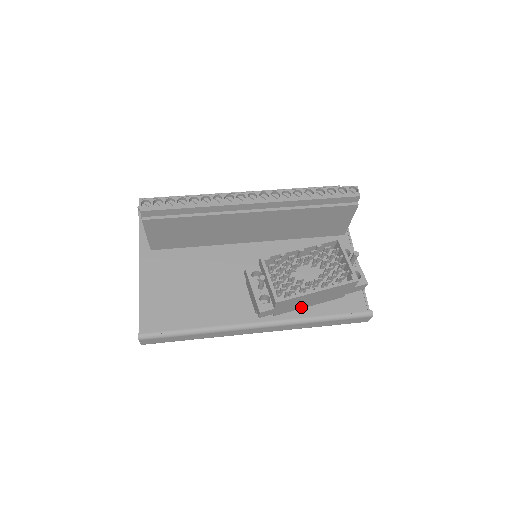
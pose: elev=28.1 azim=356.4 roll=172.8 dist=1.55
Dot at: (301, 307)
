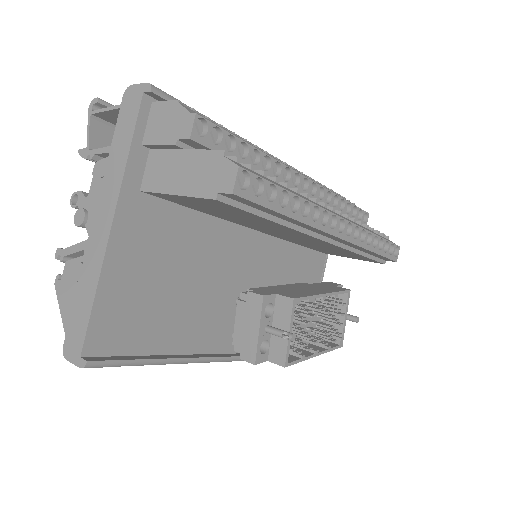
Dot at: occluded
